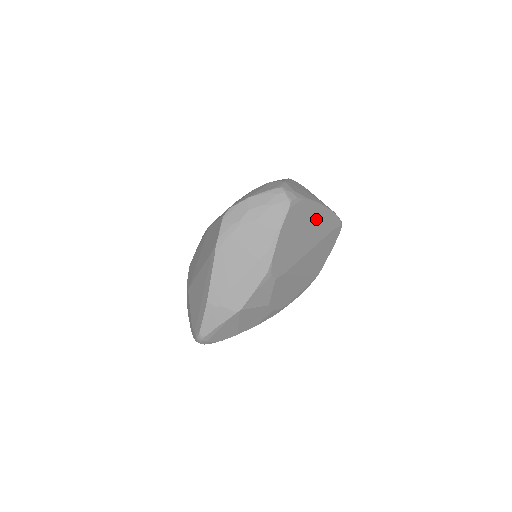
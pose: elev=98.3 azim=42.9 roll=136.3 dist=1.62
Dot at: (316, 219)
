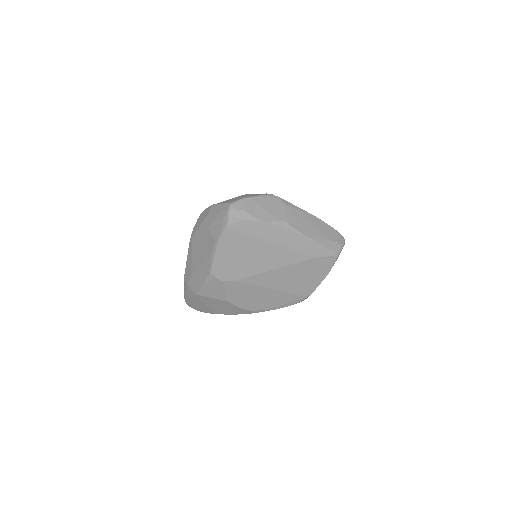
Dot at: (278, 242)
